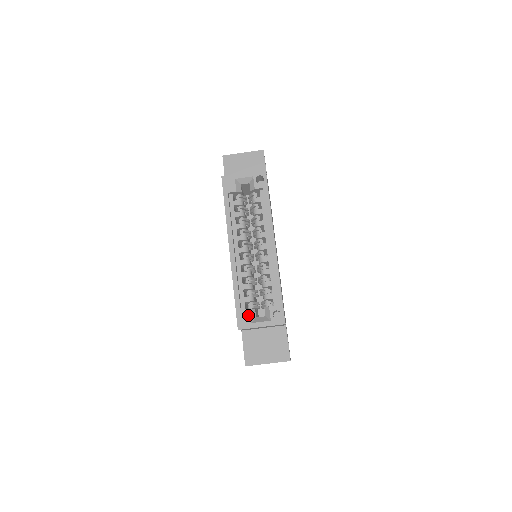
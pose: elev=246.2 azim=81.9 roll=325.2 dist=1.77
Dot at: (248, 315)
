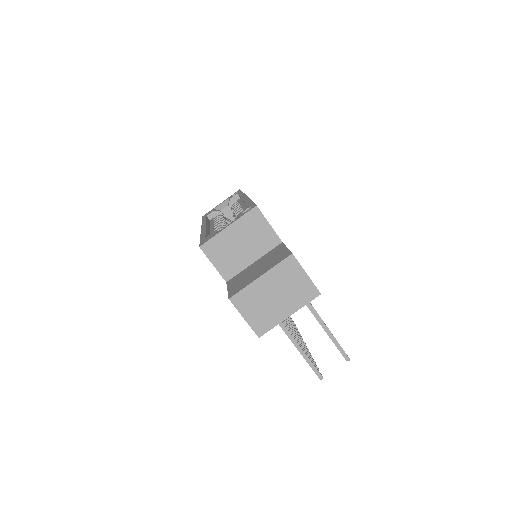
Dot at: (213, 233)
